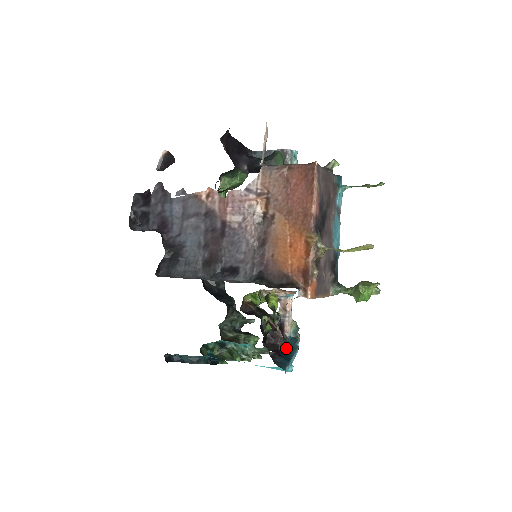
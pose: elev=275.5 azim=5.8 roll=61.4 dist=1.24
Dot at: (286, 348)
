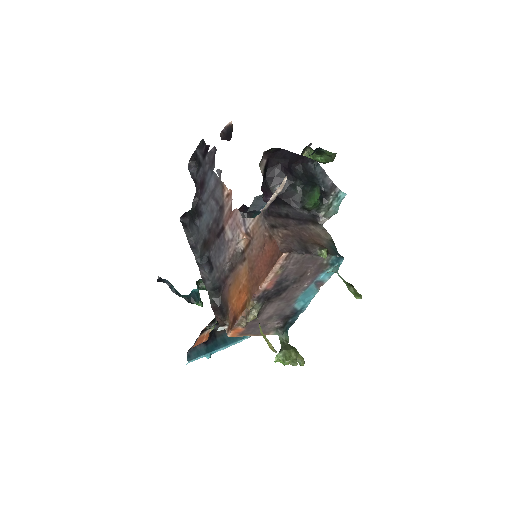
Dot at: occluded
